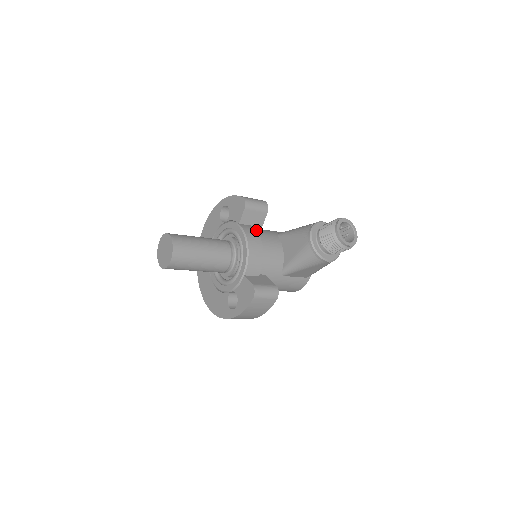
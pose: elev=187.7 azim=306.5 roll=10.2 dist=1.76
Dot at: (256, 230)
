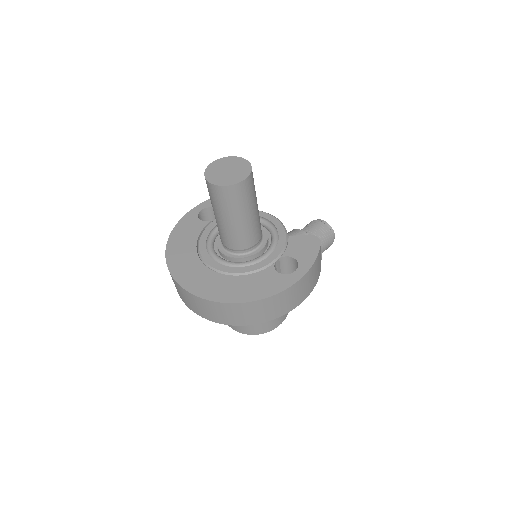
Dot at: occluded
